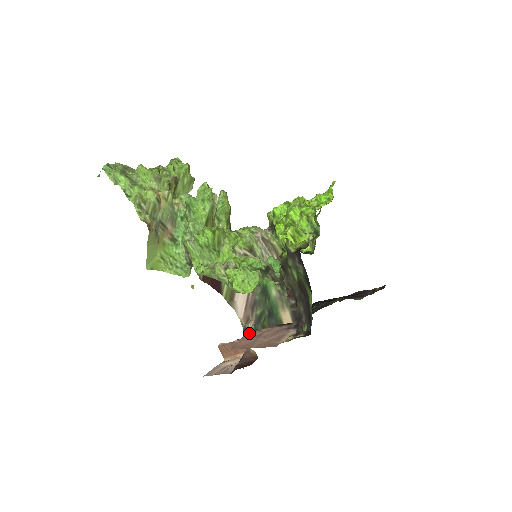
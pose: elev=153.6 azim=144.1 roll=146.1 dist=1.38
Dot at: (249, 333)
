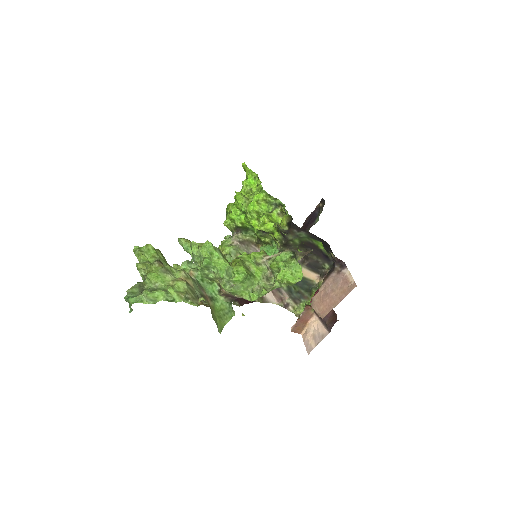
Dot at: (314, 301)
